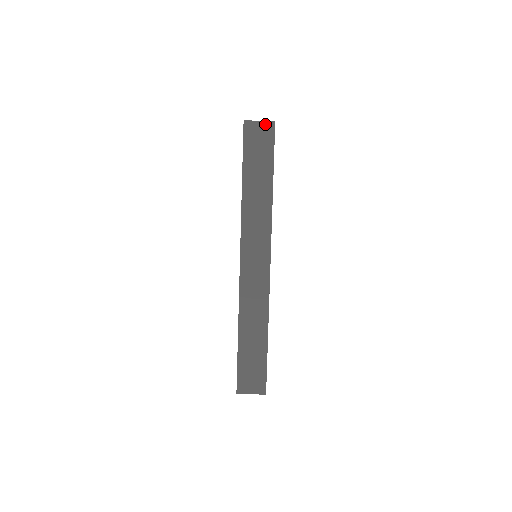
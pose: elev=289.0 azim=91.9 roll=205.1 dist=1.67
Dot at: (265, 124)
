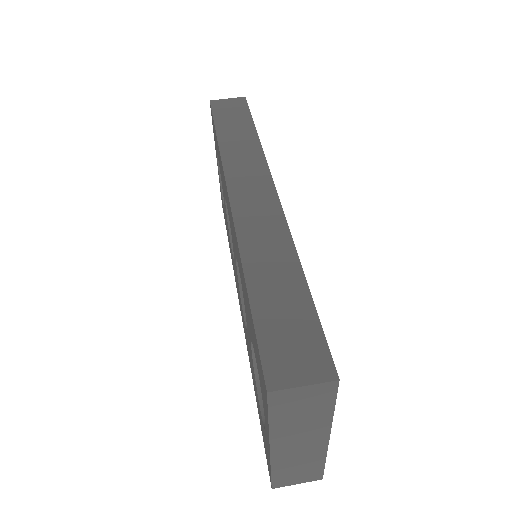
Dot at: (234, 99)
